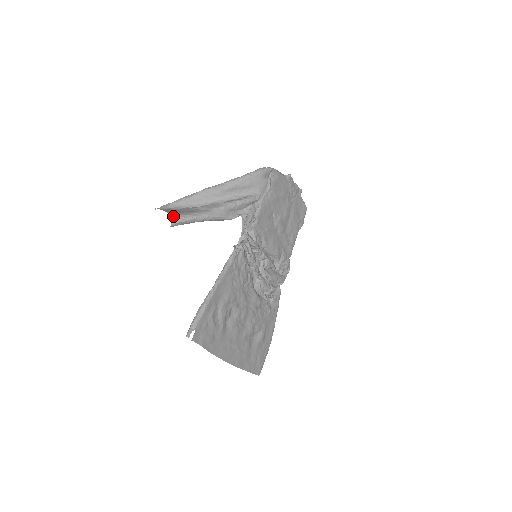
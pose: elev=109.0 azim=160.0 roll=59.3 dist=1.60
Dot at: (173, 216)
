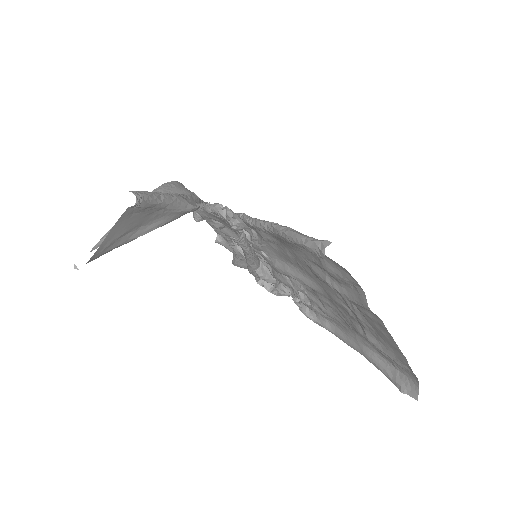
Dot at: occluded
